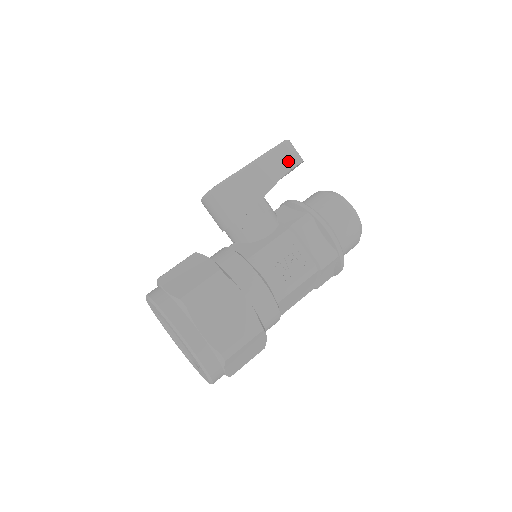
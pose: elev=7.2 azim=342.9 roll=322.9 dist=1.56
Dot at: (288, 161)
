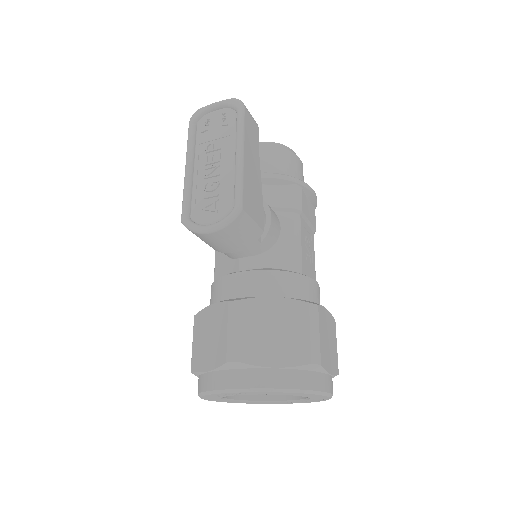
Dot at: (254, 130)
